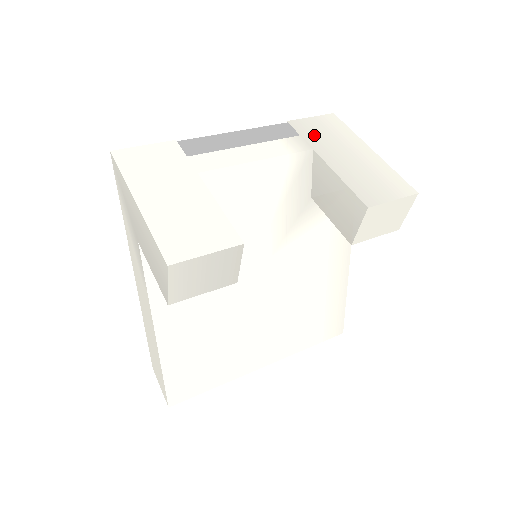
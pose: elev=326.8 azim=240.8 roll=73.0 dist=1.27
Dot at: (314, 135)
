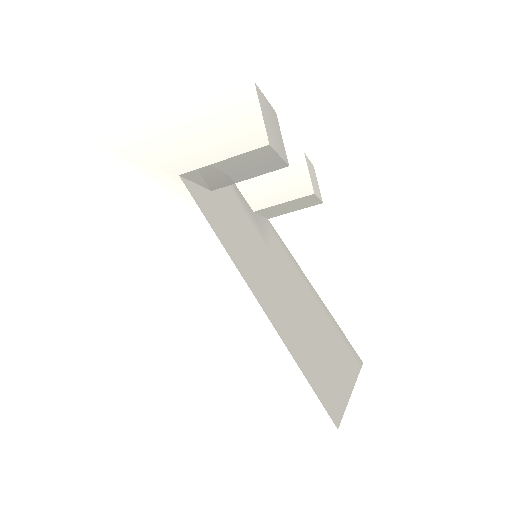
Dot at: occluded
